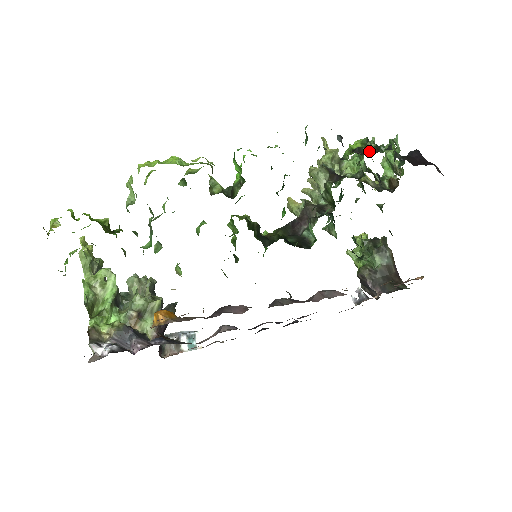
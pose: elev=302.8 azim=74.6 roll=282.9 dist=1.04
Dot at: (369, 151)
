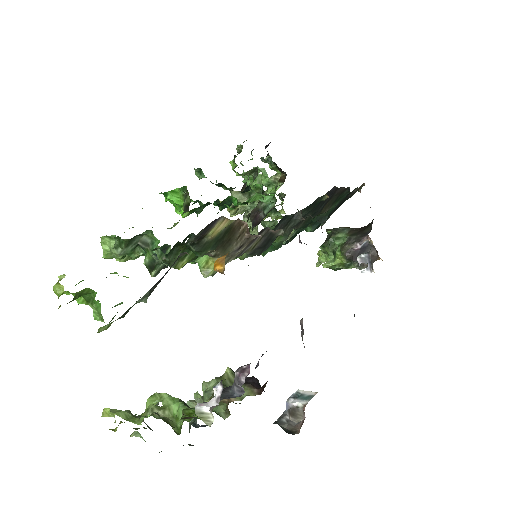
Dot at: (241, 149)
